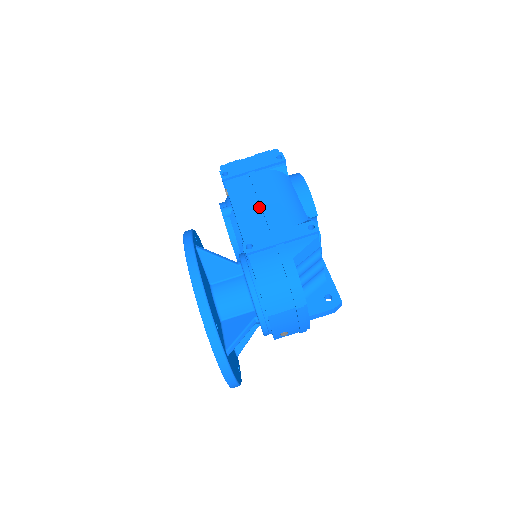
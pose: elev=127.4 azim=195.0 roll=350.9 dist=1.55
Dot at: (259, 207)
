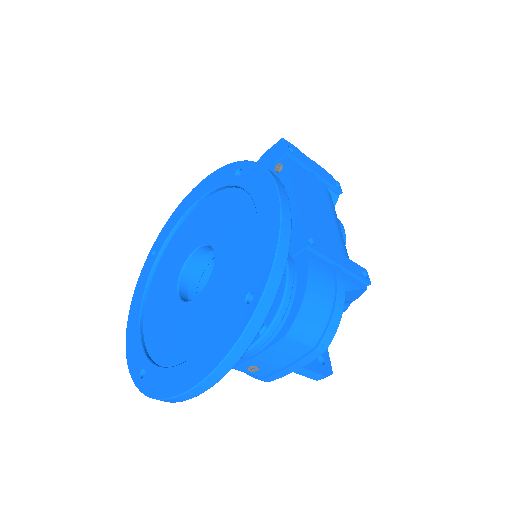
Dot at: (317, 211)
